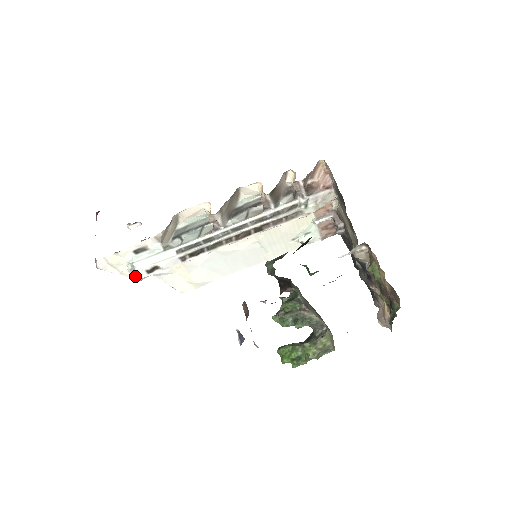
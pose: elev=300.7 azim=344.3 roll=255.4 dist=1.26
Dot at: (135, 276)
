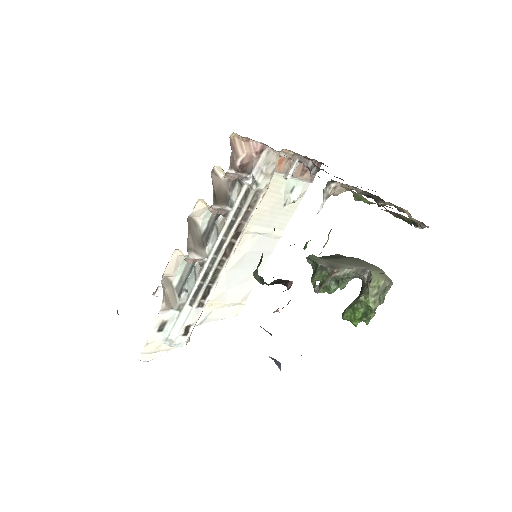
Dot at: (178, 345)
